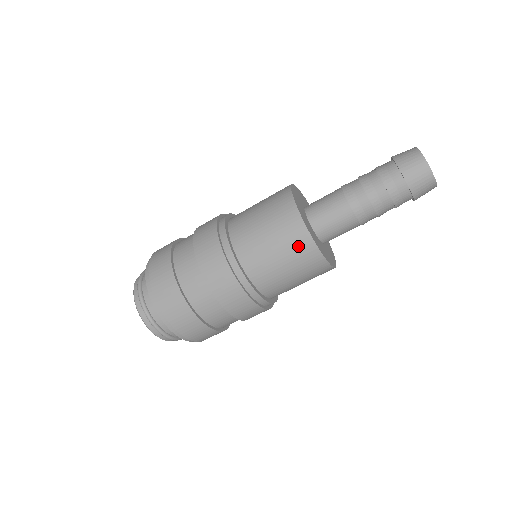
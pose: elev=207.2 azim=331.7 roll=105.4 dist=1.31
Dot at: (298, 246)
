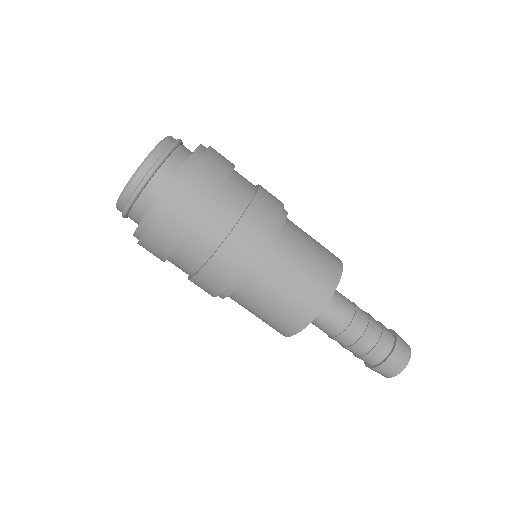
Dot at: (288, 322)
